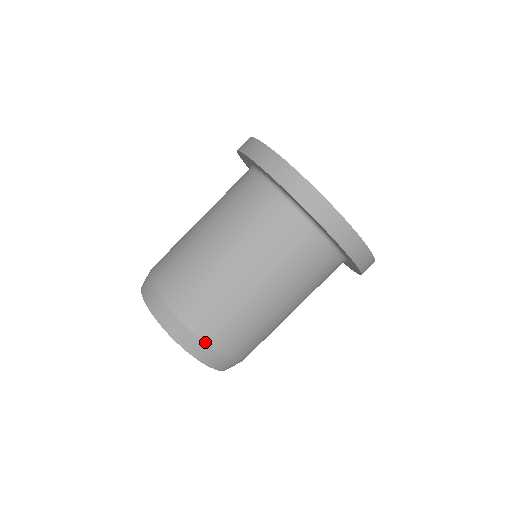
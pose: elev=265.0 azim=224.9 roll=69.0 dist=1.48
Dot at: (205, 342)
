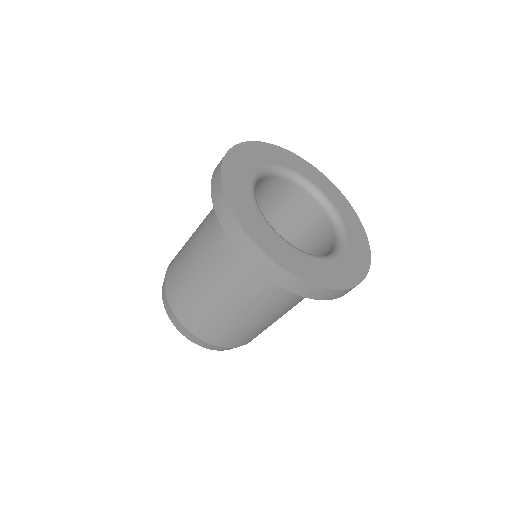
Dot at: occluded
